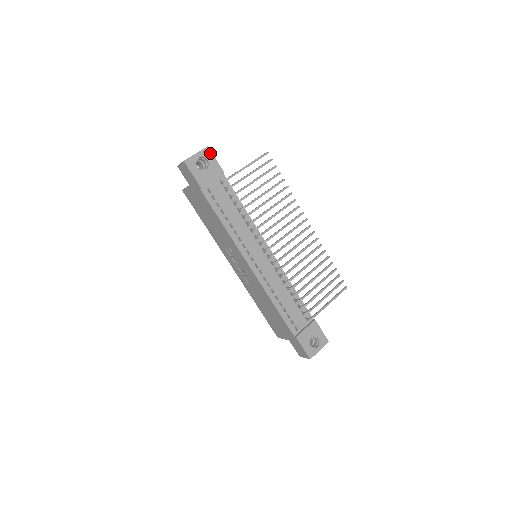
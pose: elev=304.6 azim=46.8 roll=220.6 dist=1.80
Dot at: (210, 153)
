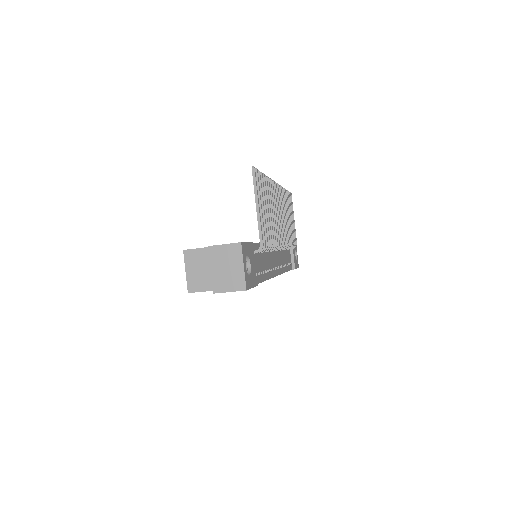
Dot at: (244, 245)
